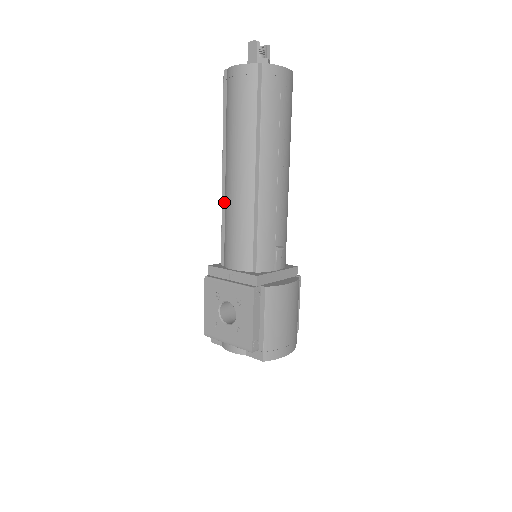
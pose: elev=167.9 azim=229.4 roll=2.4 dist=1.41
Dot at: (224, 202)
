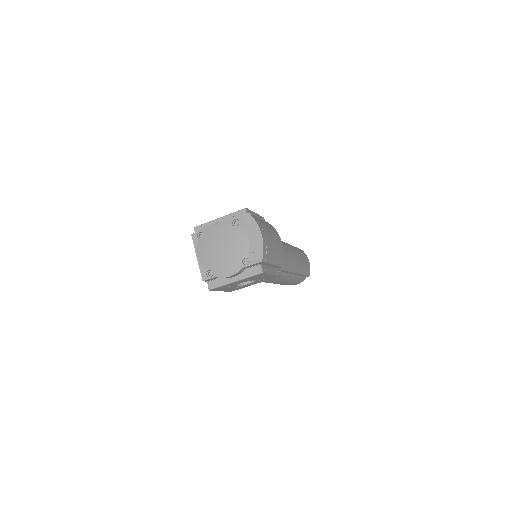
Dot at: occluded
